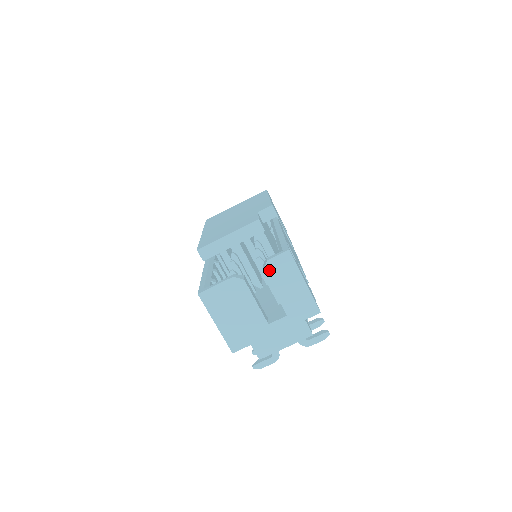
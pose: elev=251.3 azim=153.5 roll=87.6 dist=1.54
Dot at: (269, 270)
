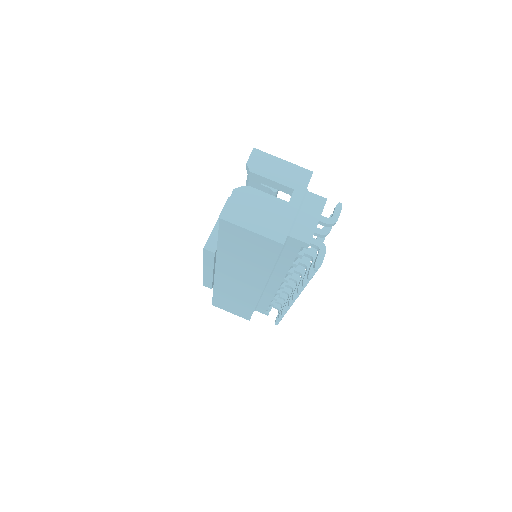
Dot at: (253, 169)
